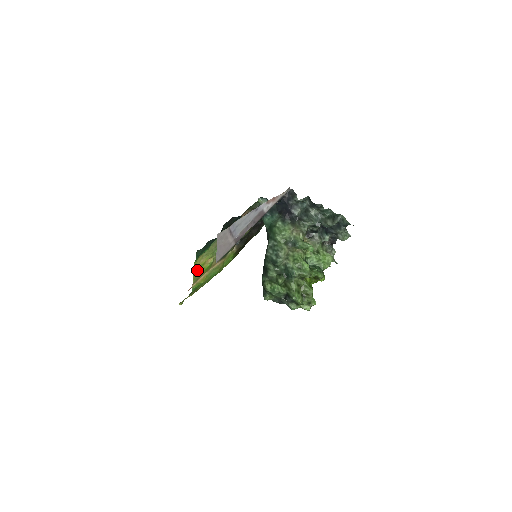
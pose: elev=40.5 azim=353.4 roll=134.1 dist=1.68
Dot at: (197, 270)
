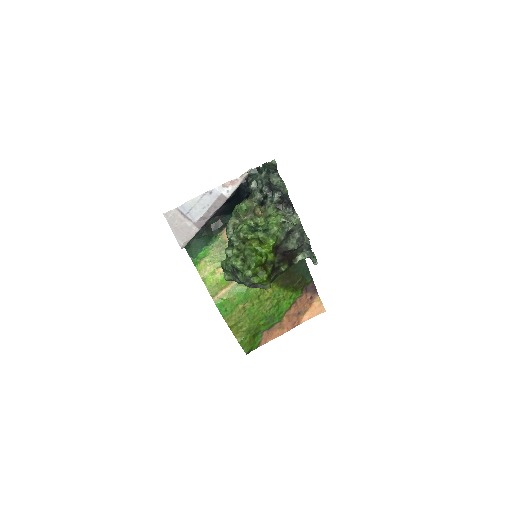
Dot at: (208, 279)
